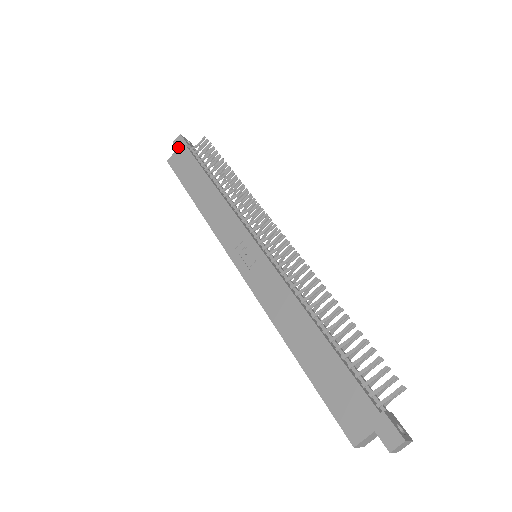
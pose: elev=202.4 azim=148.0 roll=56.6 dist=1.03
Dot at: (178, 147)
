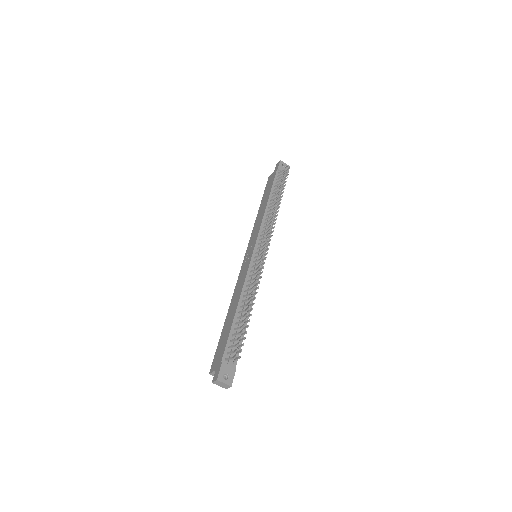
Dot at: (275, 169)
